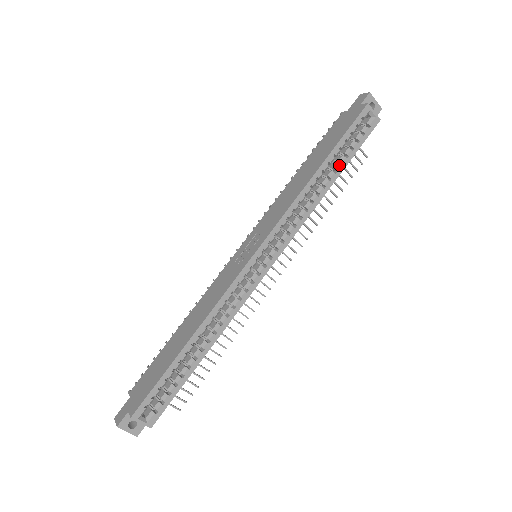
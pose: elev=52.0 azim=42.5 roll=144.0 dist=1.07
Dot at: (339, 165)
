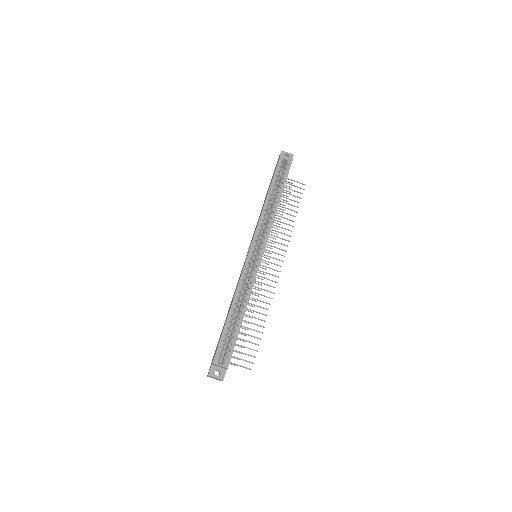
Dot at: (279, 189)
